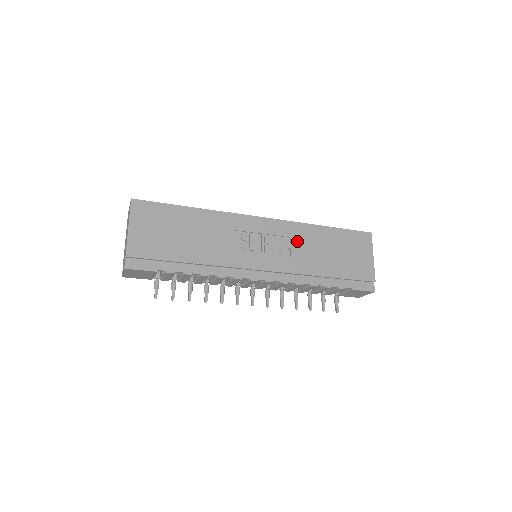
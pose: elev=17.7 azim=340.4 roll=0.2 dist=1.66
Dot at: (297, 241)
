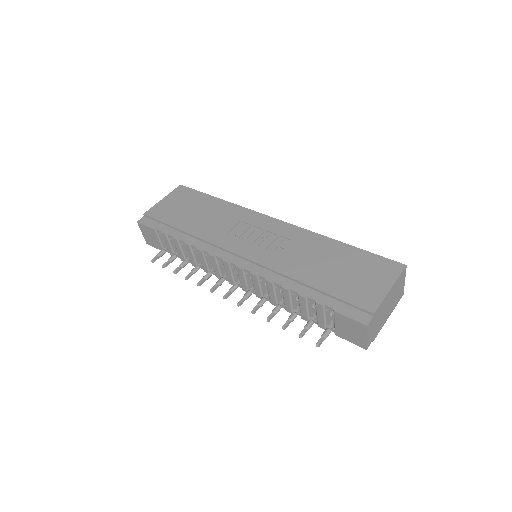
Dot at: (297, 245)
